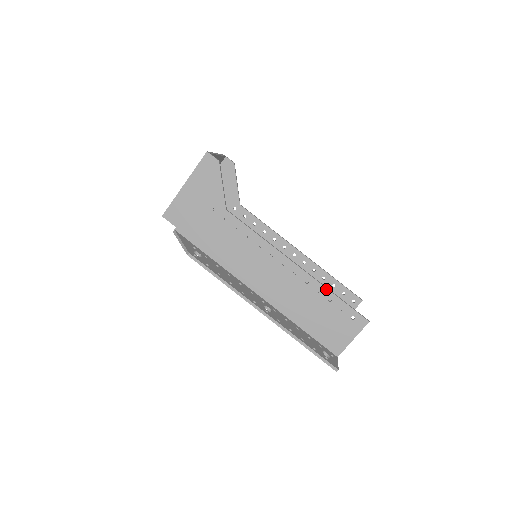
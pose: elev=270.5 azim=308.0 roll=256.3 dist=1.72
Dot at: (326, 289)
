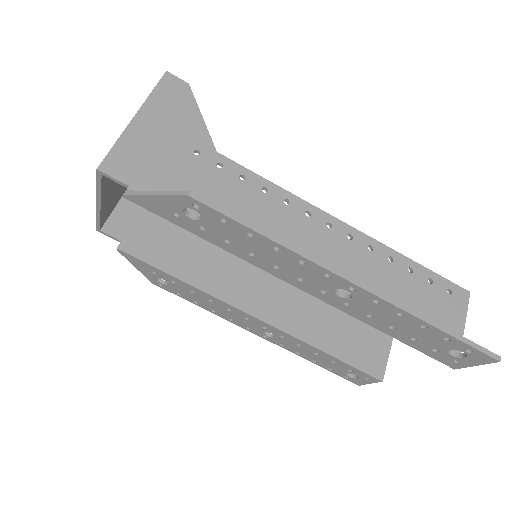
Dot at: (399, 254)
